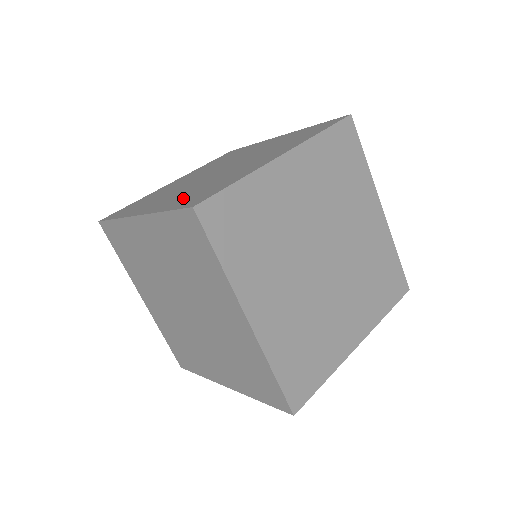
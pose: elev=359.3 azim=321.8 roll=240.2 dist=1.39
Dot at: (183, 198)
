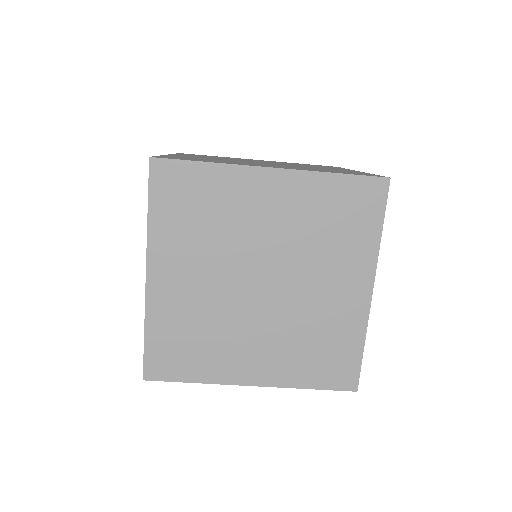
Dot at: (322, 170)
